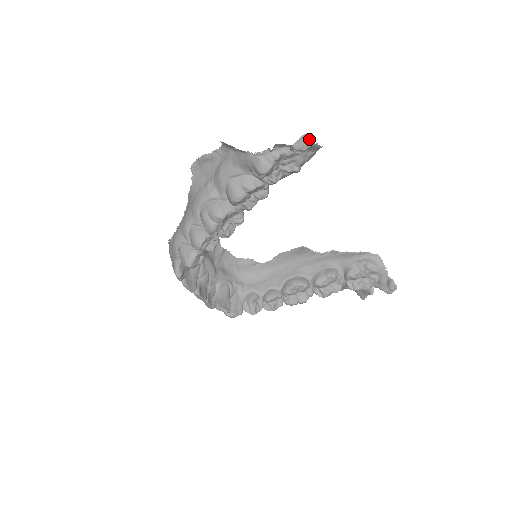
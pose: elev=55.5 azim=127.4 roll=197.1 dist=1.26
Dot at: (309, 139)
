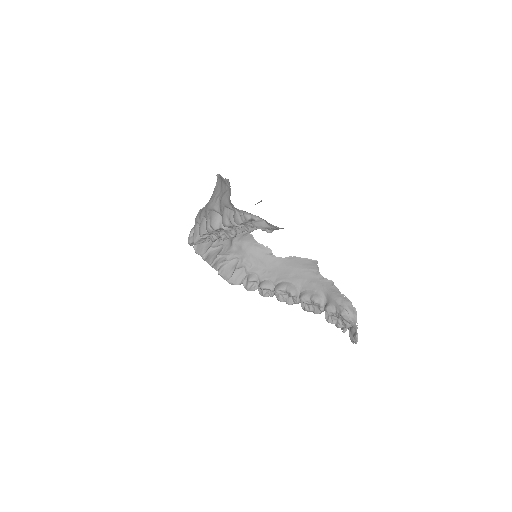
Dot at: (266, 223)
